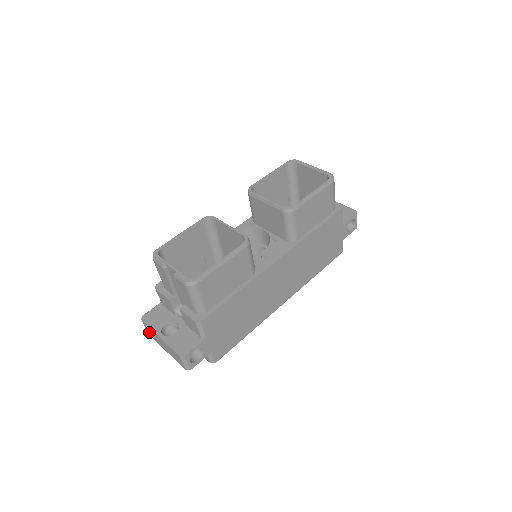
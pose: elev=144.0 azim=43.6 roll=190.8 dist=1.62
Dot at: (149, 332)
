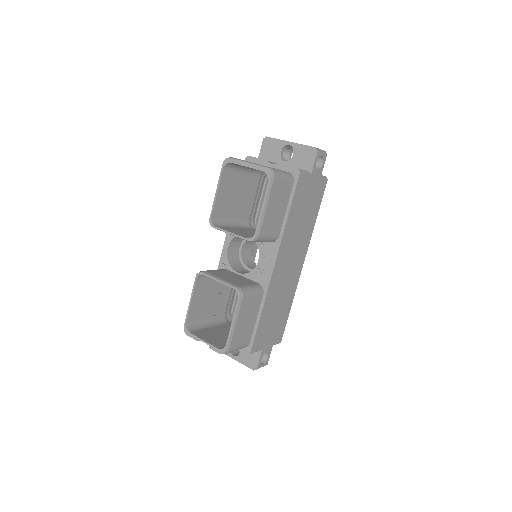
Dot at: occluded
